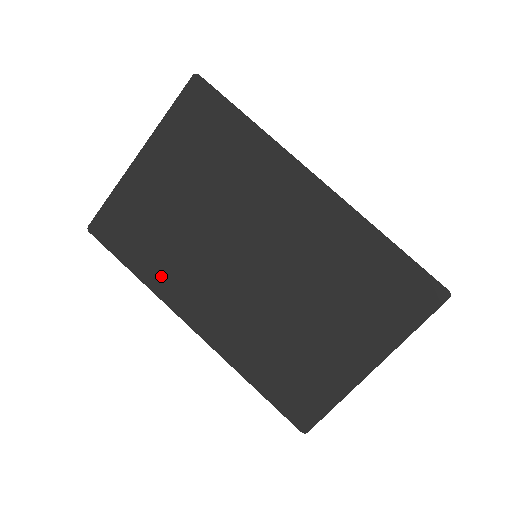
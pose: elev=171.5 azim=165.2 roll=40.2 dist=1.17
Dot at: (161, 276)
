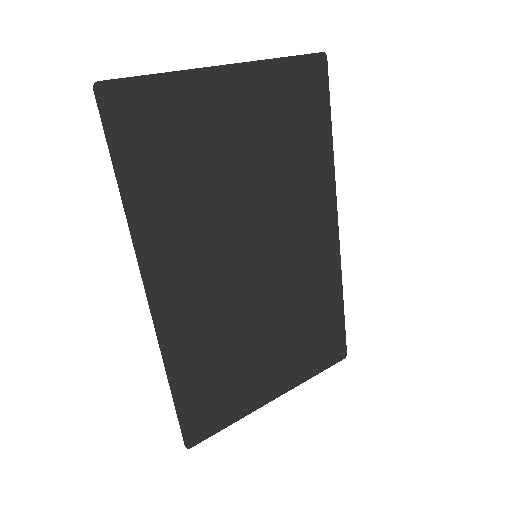
Dot at: (155, 217)
